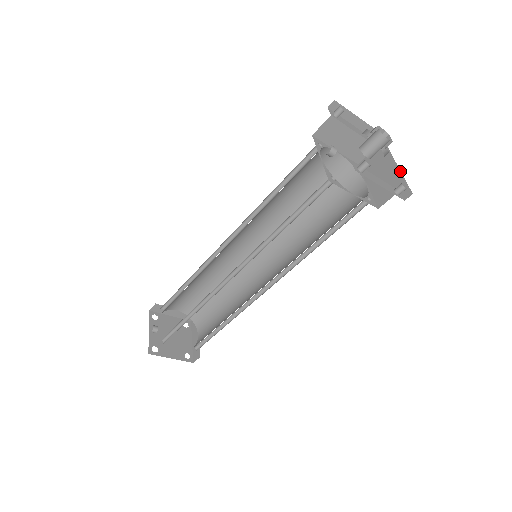
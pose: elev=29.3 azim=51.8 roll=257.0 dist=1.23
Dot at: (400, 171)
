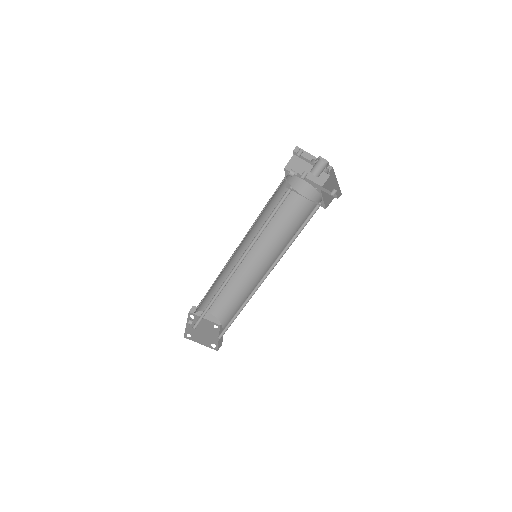
Dot at: (338, 184)
